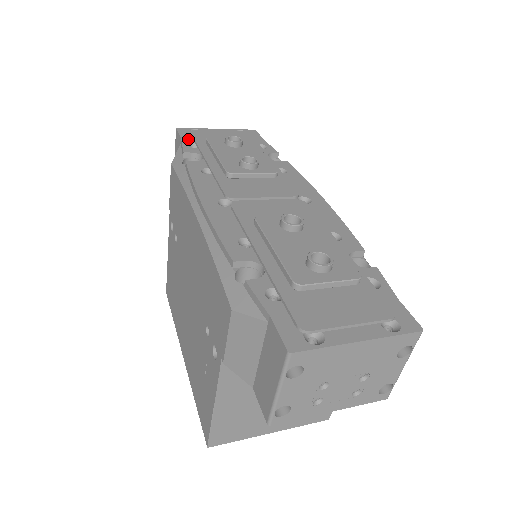
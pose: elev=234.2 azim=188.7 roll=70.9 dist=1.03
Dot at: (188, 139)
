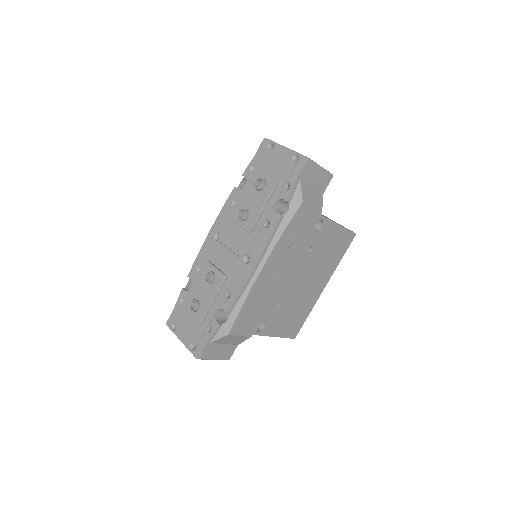
Dot at: (257, 158)
